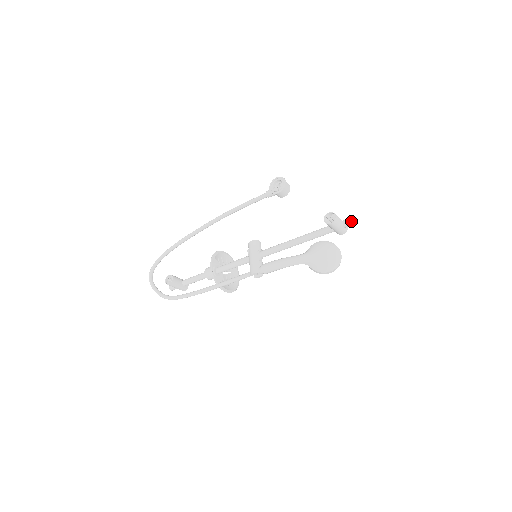
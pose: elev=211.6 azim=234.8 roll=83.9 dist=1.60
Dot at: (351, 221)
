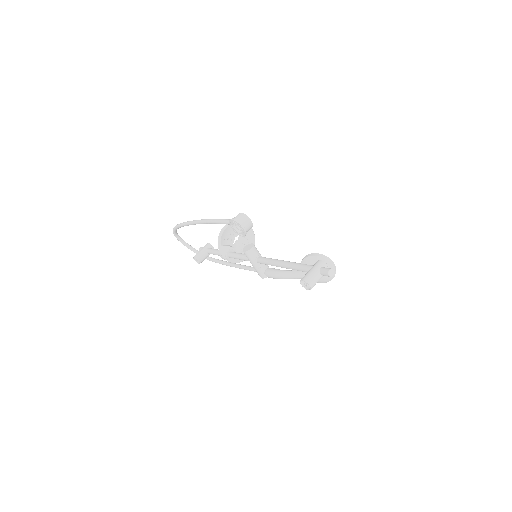
Dot at: occluded
